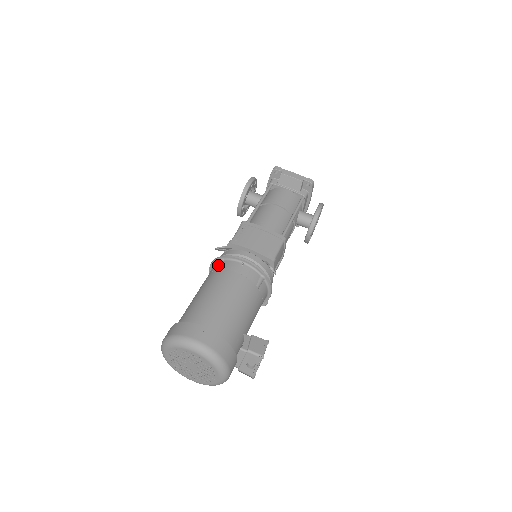
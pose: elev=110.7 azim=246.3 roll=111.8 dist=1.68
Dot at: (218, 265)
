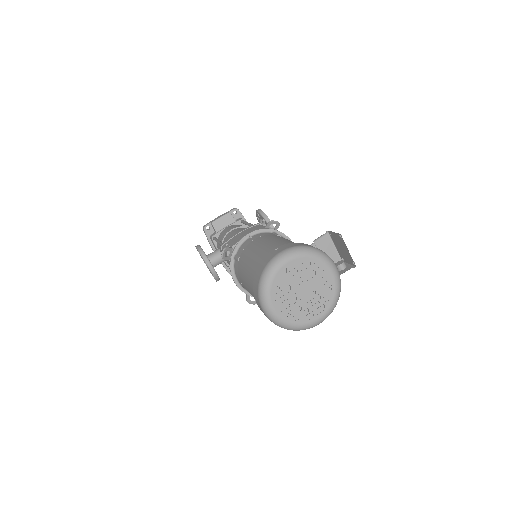
Dot at: (236, 258)
